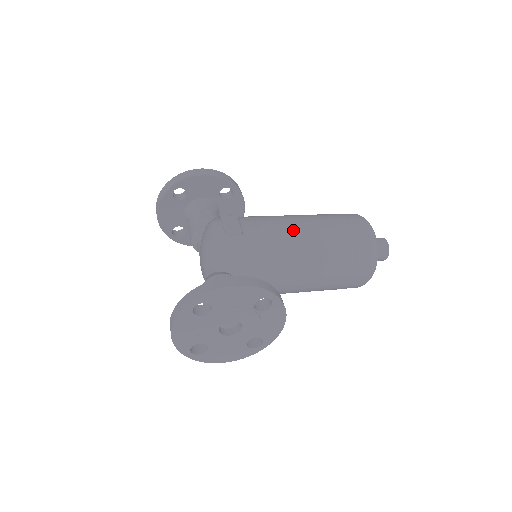
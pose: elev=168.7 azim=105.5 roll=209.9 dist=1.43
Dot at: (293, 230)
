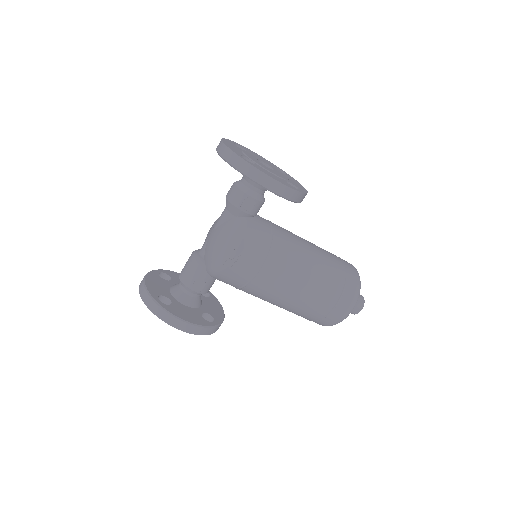
Dot at: occluded
